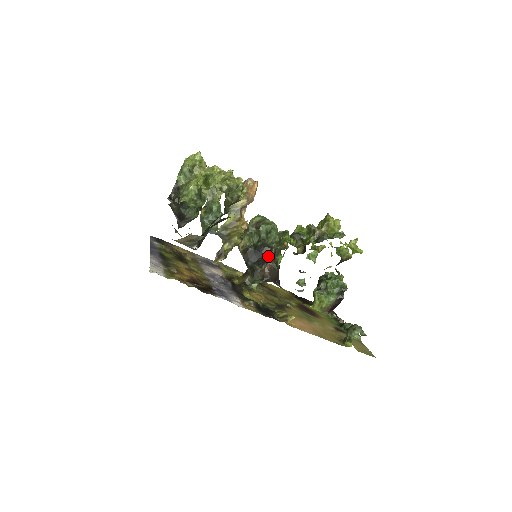
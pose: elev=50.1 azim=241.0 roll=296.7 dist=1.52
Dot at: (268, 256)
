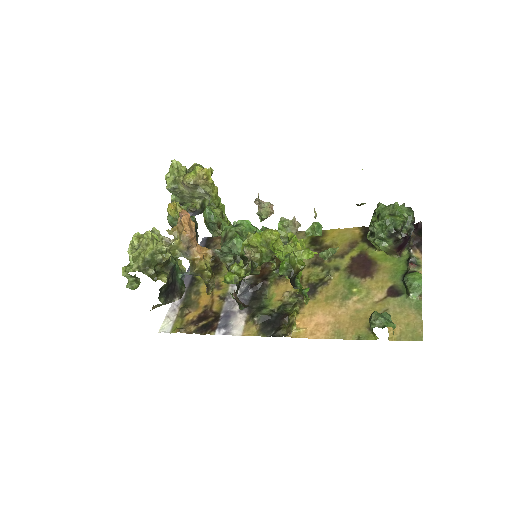
Dot at: occluded
